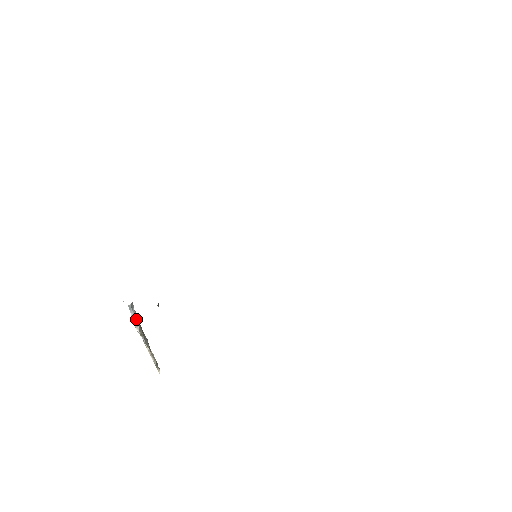
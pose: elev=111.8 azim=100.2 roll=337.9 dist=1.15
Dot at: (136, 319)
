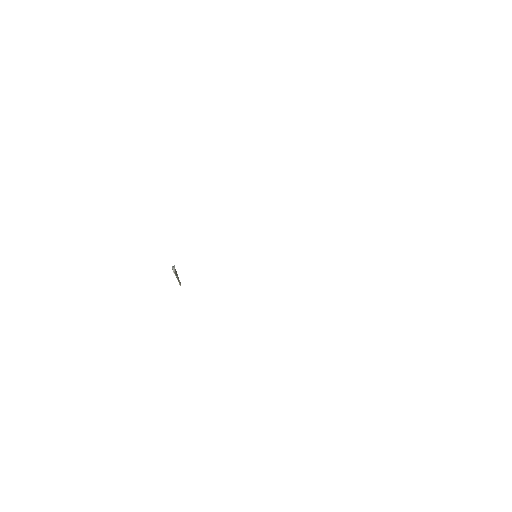
Dot at: (174, 270)
